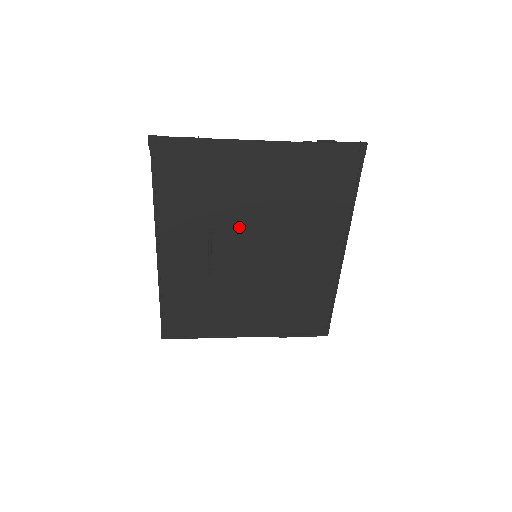
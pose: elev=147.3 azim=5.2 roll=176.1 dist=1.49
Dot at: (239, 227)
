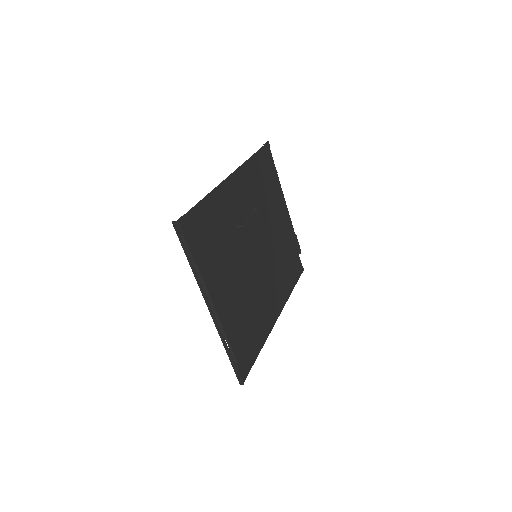
Dot at: (263, 228)
